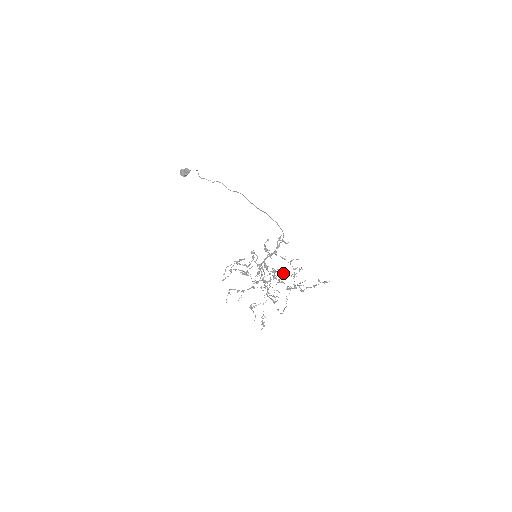
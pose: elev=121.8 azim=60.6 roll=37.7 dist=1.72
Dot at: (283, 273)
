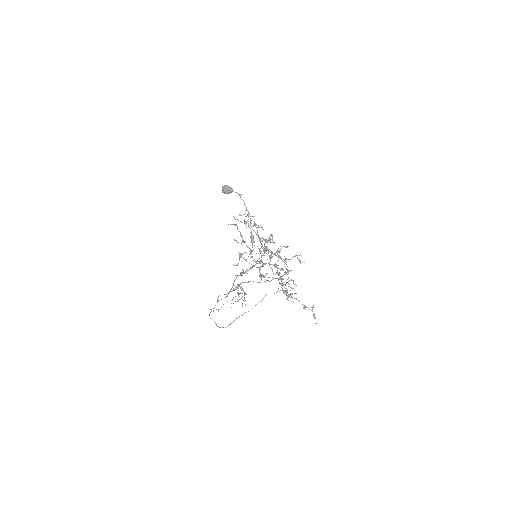
Dot at: (279, 277)
